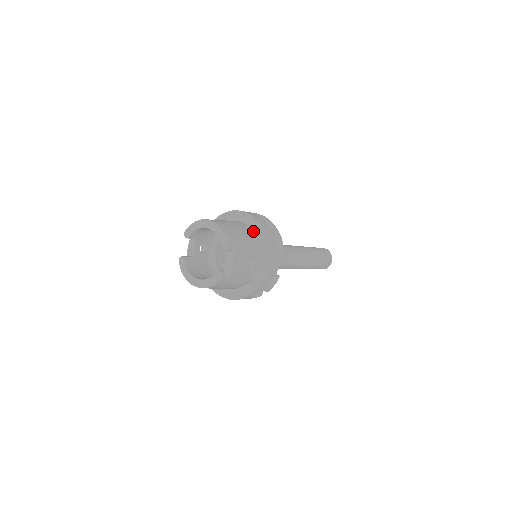
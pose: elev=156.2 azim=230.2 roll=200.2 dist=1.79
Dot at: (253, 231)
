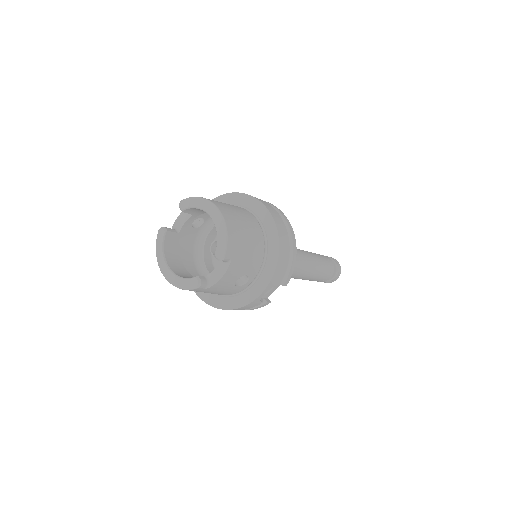
Dot at: (266, 240)
